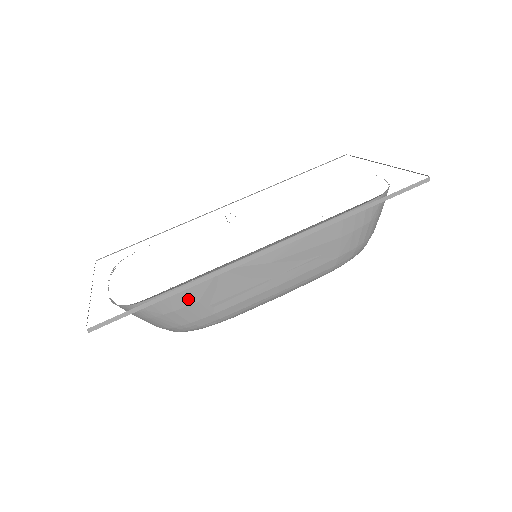
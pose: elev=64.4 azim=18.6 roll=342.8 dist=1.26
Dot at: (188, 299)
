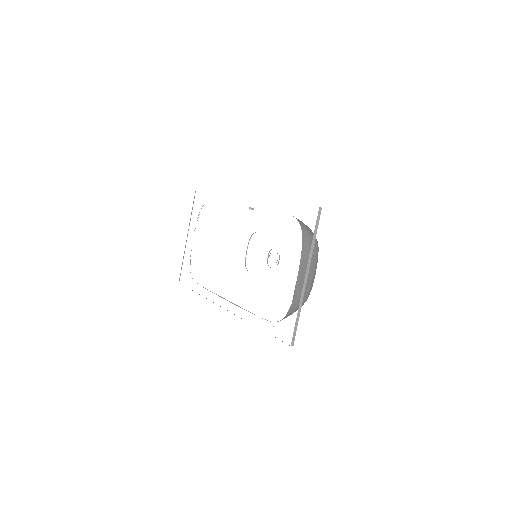
Dot at: occluded
